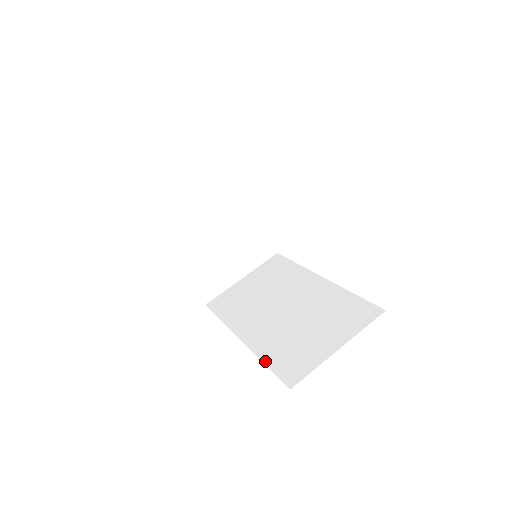
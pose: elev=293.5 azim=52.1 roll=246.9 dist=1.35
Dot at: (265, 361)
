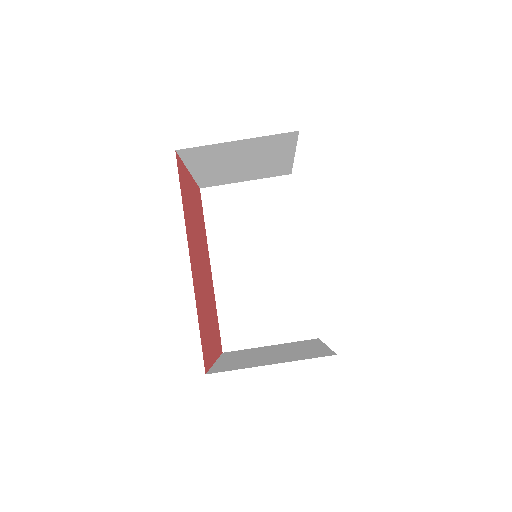
Dot at: (219, 311)
